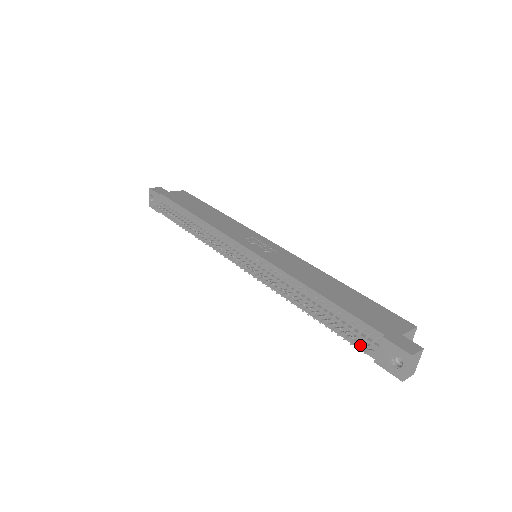
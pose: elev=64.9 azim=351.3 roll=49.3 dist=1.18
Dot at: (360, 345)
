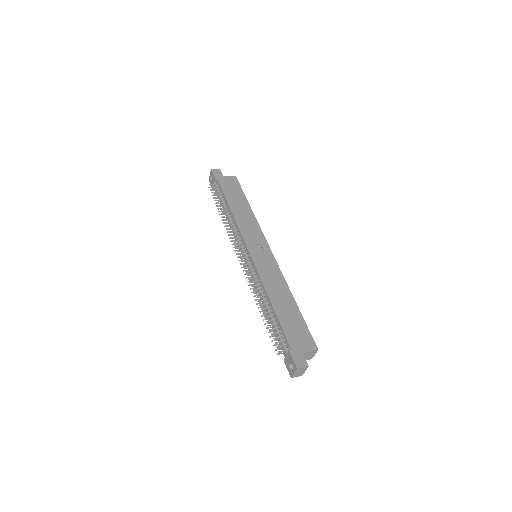
Dot at: (278, 348)
